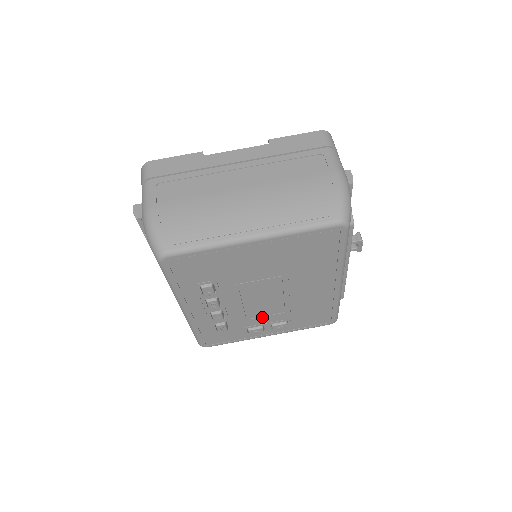
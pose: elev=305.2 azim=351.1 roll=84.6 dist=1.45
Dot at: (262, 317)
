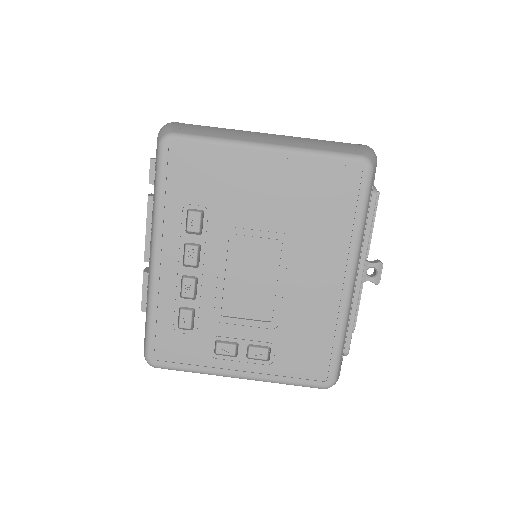
Dot at: (241, 320)
